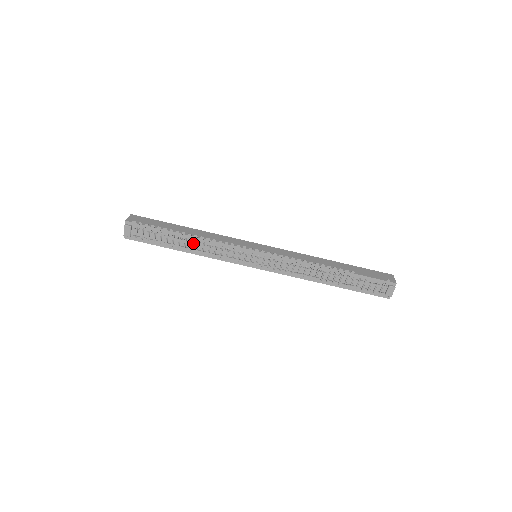
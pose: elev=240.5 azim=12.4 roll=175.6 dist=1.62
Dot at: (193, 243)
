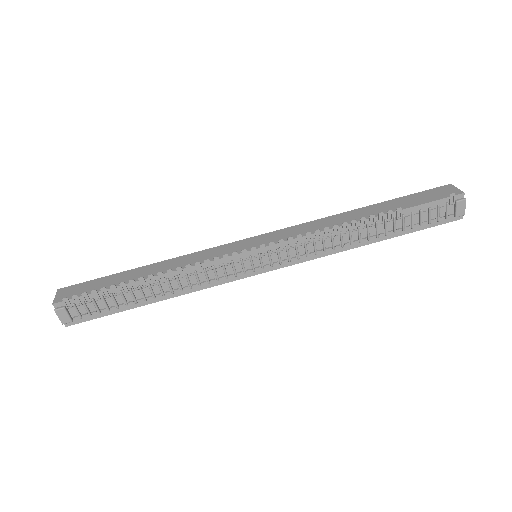
Dot at: (162, 284)
